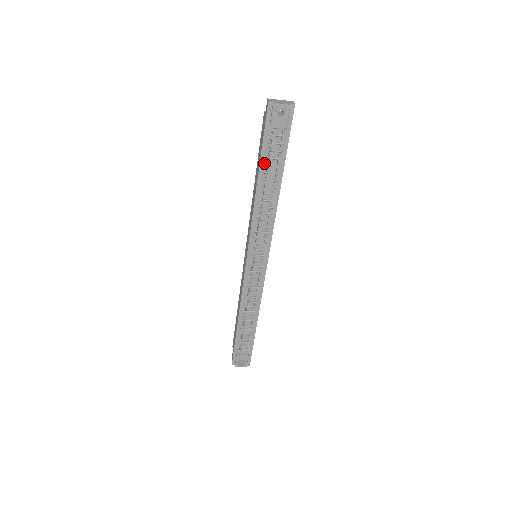
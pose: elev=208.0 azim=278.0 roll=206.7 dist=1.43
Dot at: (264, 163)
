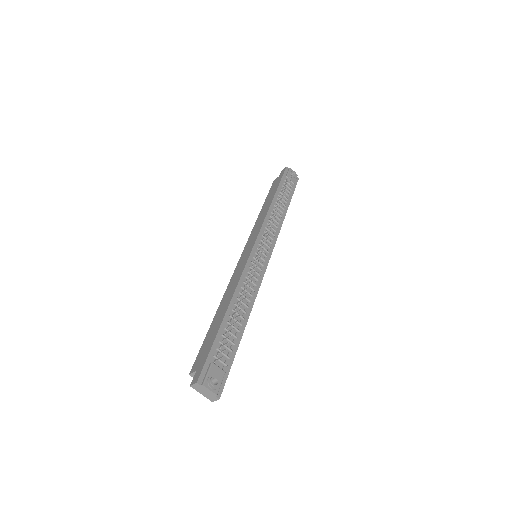
Dot at: (279, 191)
